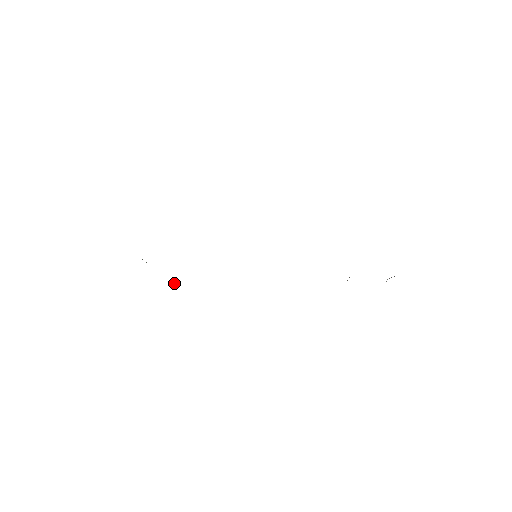
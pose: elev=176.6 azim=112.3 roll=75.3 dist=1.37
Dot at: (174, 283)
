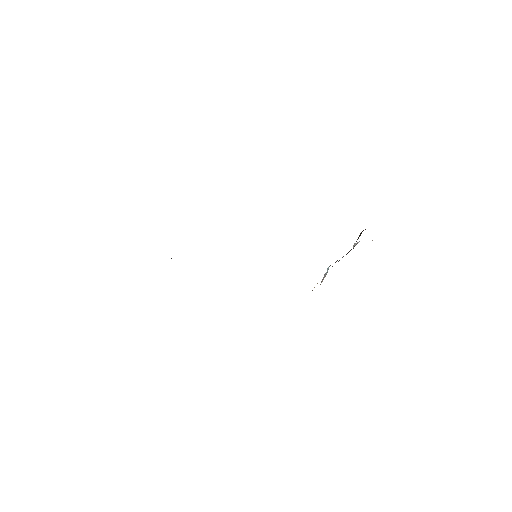
Dot at: occluded
